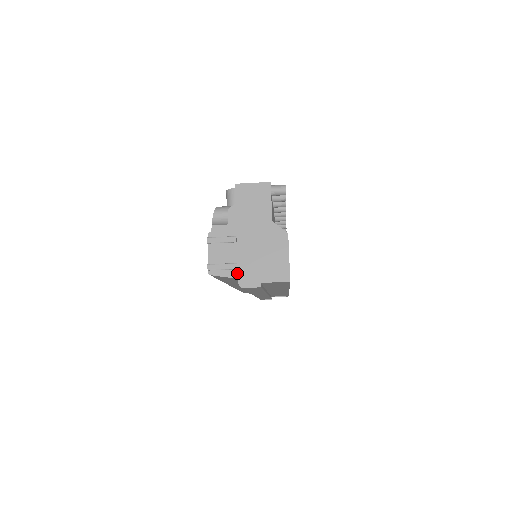
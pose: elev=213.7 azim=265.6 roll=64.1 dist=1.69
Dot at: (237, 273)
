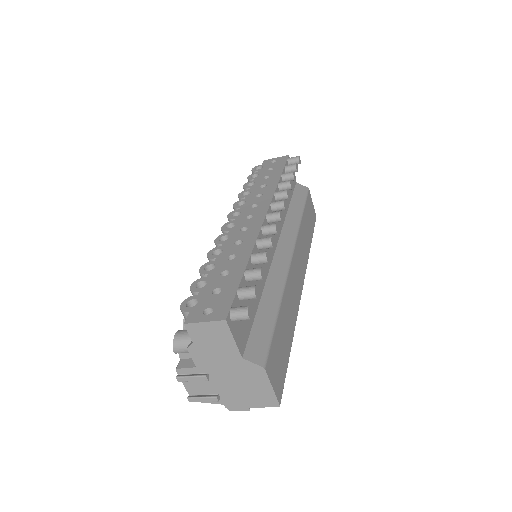
Dot at: (221, 401)
